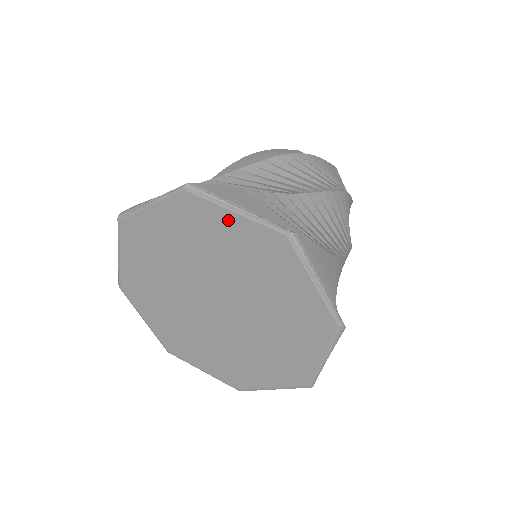
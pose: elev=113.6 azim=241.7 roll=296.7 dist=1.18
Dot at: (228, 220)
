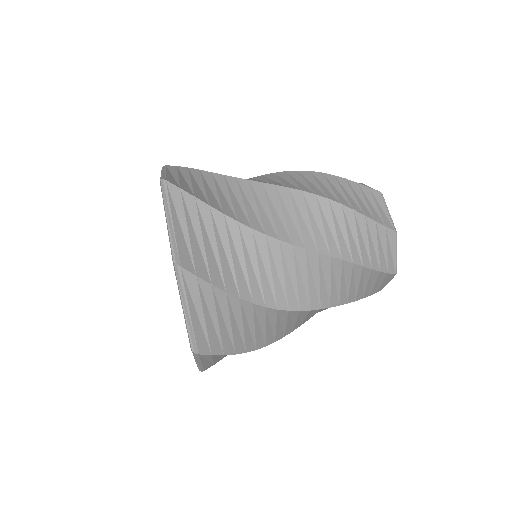
Dot at: occluded
